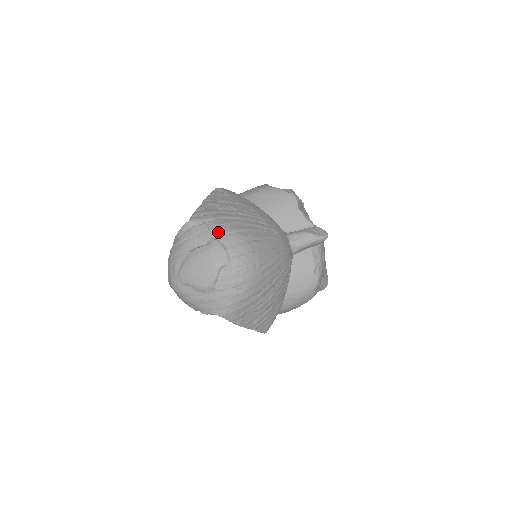
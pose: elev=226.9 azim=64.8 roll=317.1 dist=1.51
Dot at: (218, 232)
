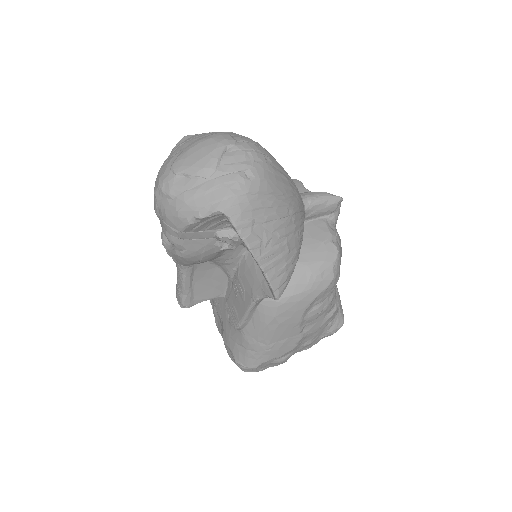
Dot at: occluded
